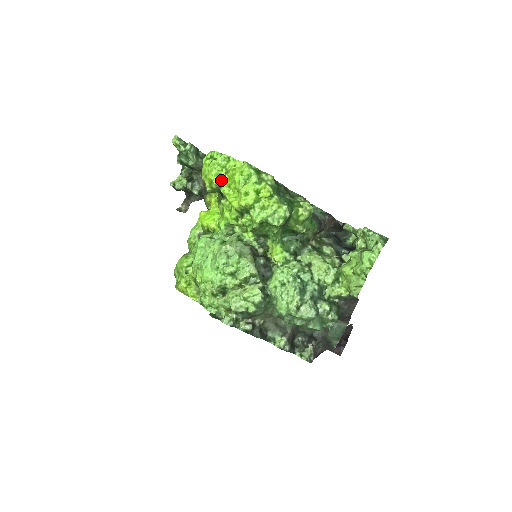
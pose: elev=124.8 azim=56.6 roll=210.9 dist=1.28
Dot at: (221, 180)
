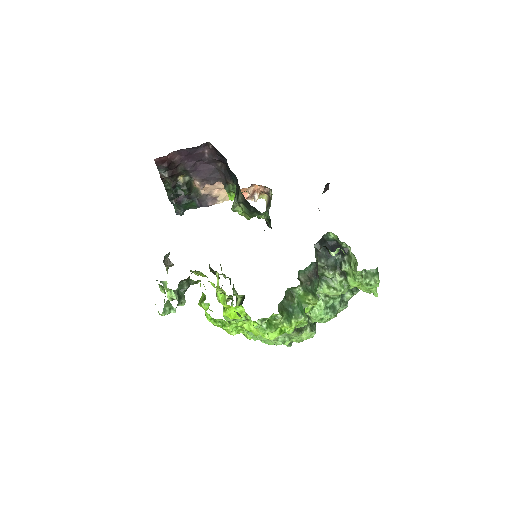
Dot at: occluded
